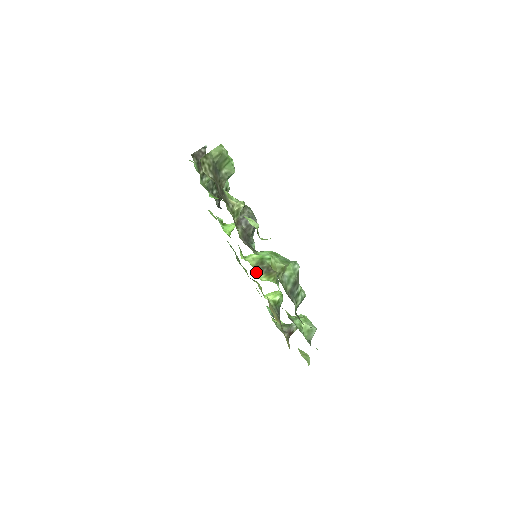
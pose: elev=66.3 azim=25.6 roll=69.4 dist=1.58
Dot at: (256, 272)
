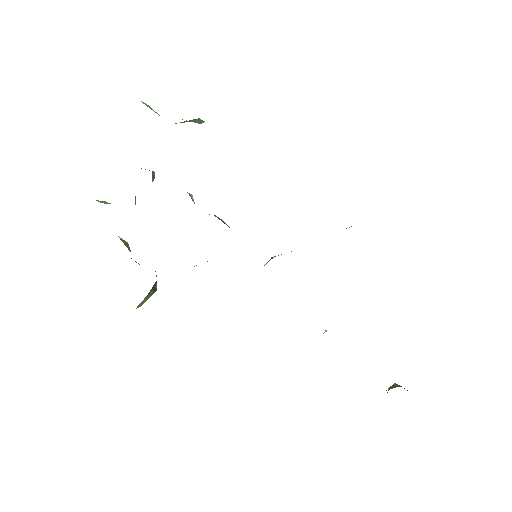
Dot at: occluded
